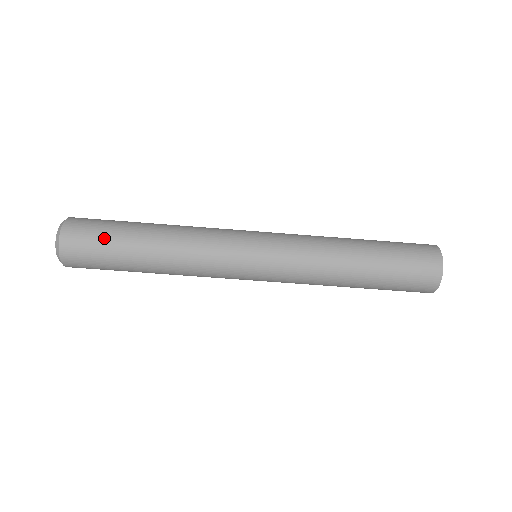
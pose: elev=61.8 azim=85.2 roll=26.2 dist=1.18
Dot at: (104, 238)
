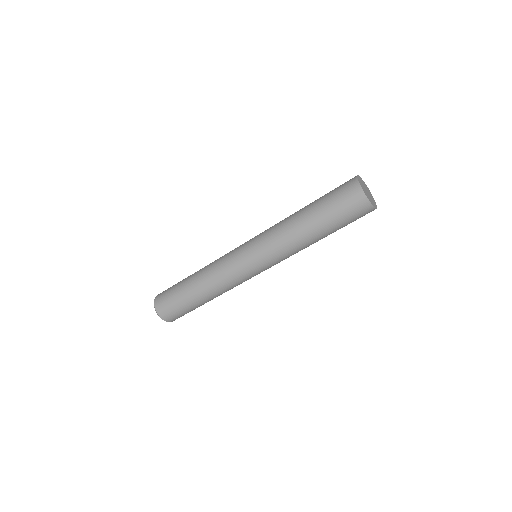
Dot at: (177, 304)
